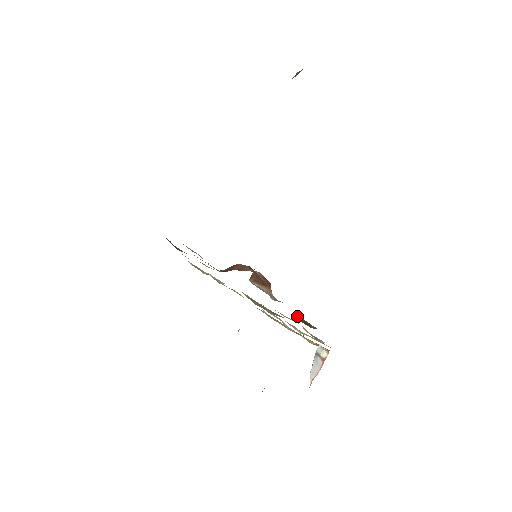
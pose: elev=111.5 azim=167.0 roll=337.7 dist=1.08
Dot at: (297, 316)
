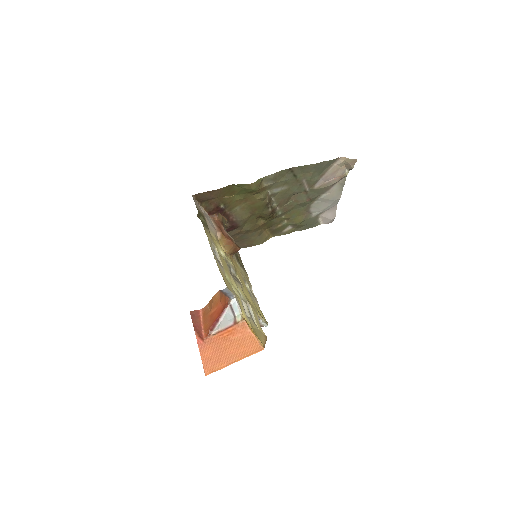
Dot at: (204, 222)
